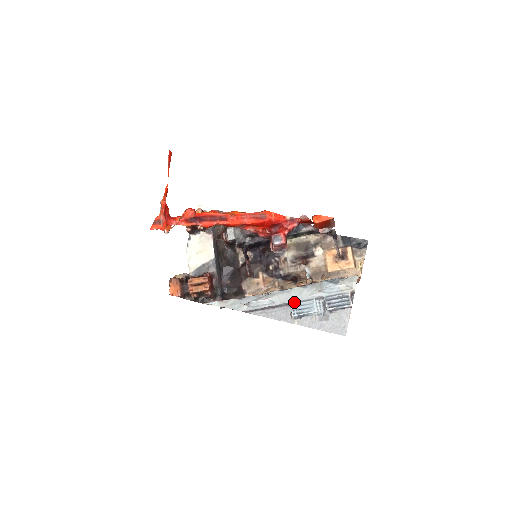
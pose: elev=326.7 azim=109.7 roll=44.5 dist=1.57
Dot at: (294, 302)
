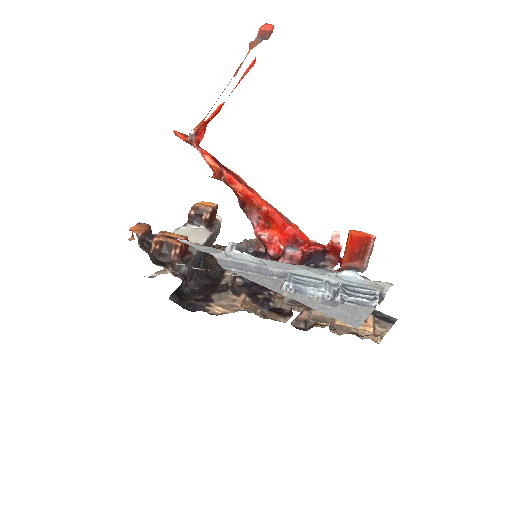
Dot at: (294, 273)
